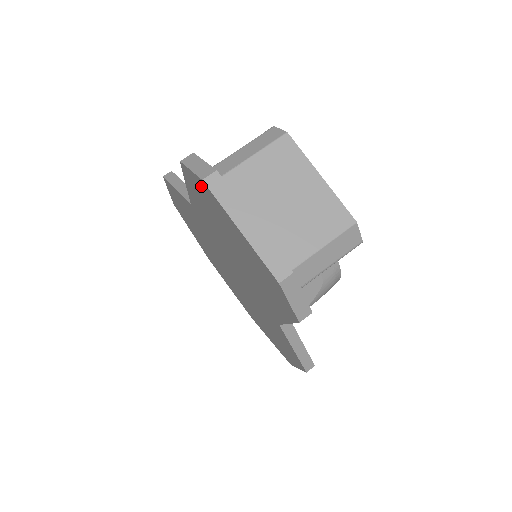
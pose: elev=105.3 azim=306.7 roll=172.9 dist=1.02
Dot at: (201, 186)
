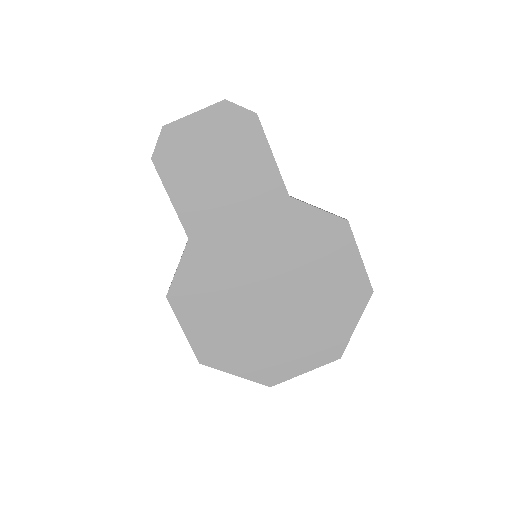
Dot at: (167, 142)
